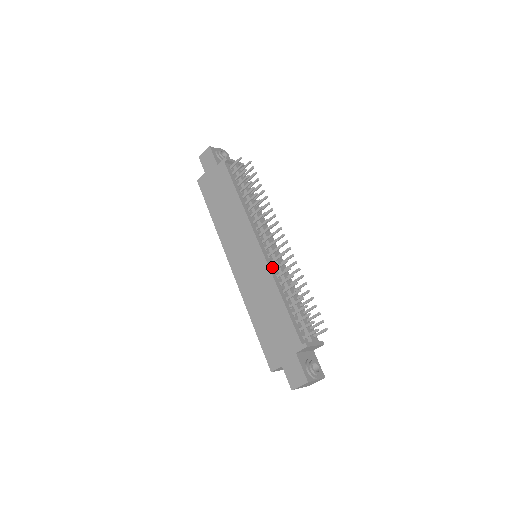
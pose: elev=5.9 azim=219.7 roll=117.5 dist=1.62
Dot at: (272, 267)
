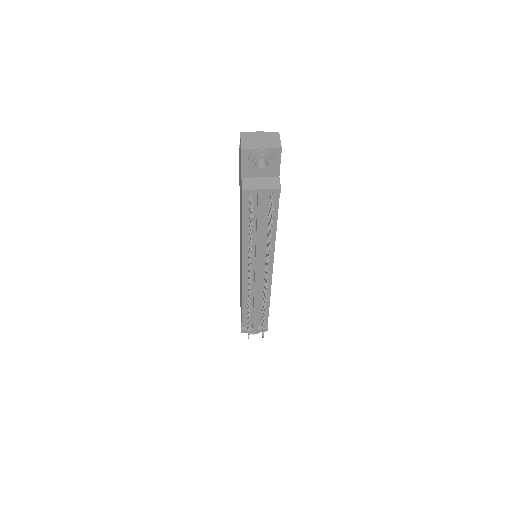
Dot at: (247, 287)
